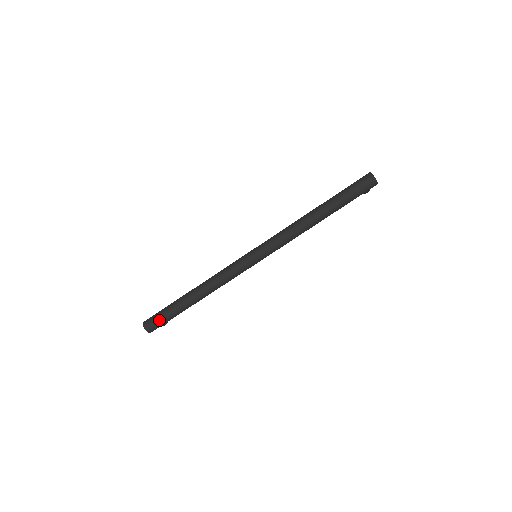
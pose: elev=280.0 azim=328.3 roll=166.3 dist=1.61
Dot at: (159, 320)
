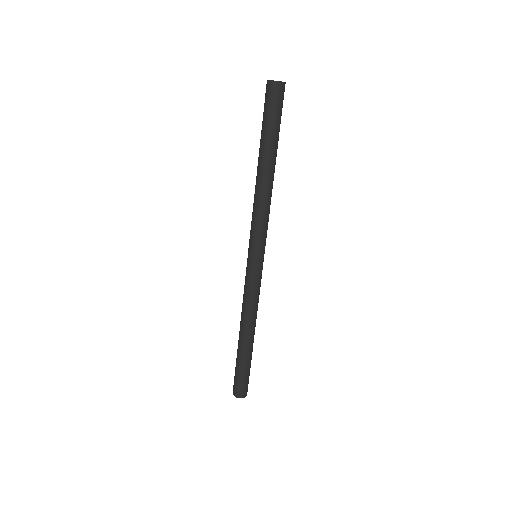
Dot at: (243, 382)
